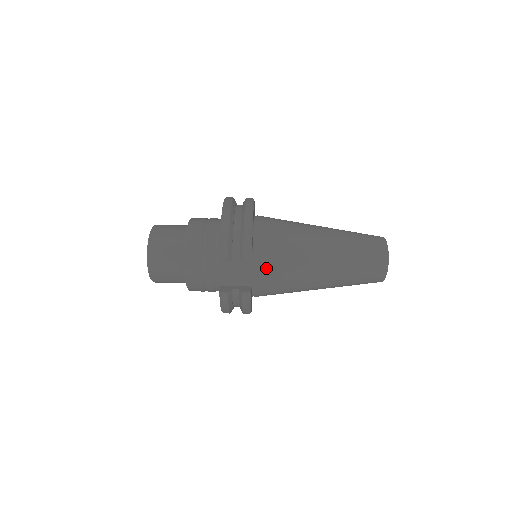
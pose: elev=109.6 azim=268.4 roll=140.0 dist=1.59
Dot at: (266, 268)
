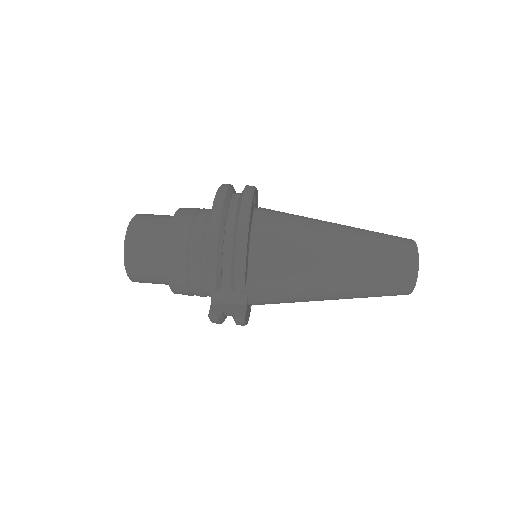
Dot at: (264, 289)
